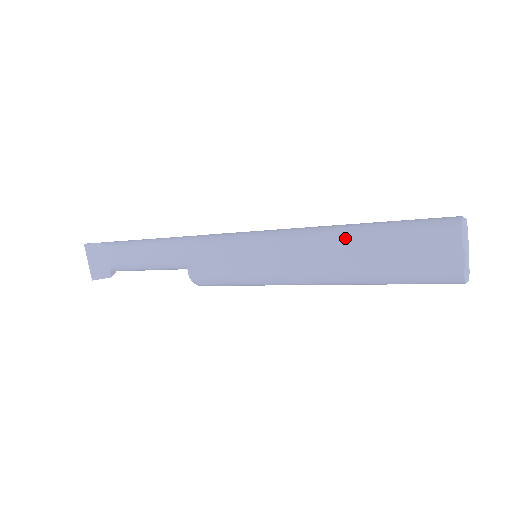
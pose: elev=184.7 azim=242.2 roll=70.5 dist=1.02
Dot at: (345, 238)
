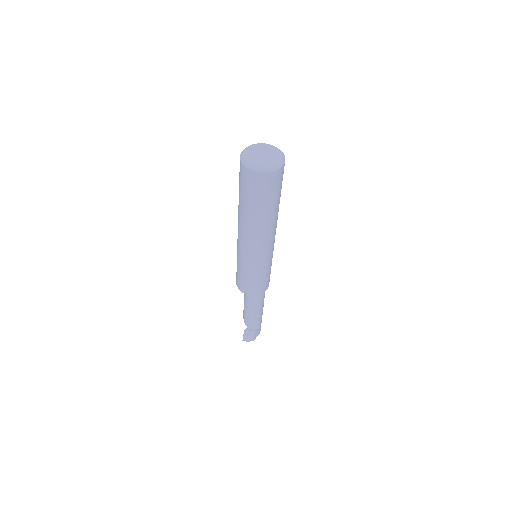
Dot at: occluded
